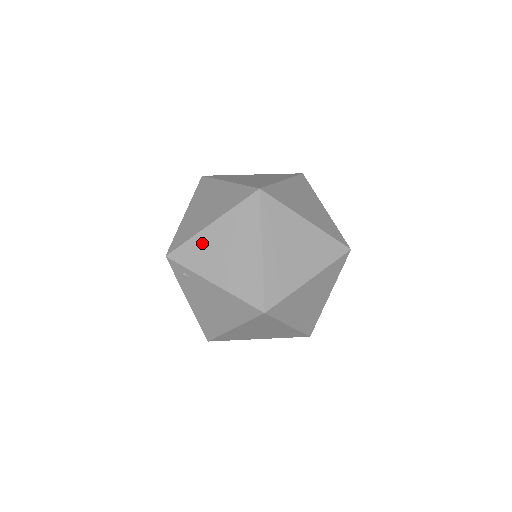
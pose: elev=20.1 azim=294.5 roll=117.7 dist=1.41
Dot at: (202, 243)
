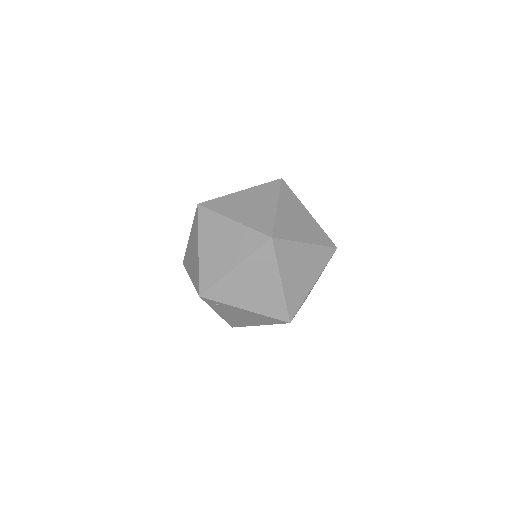
Dot at: (230, 283)
